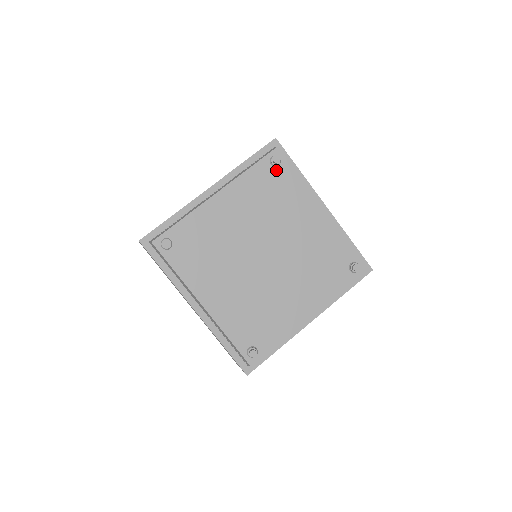
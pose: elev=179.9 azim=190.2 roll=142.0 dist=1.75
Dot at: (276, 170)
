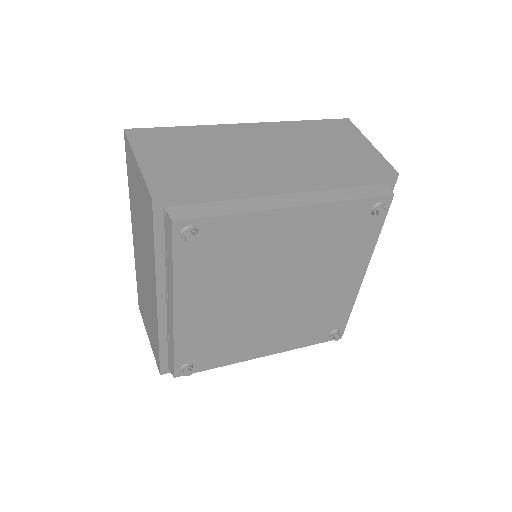
Dot at: (201, 238)
